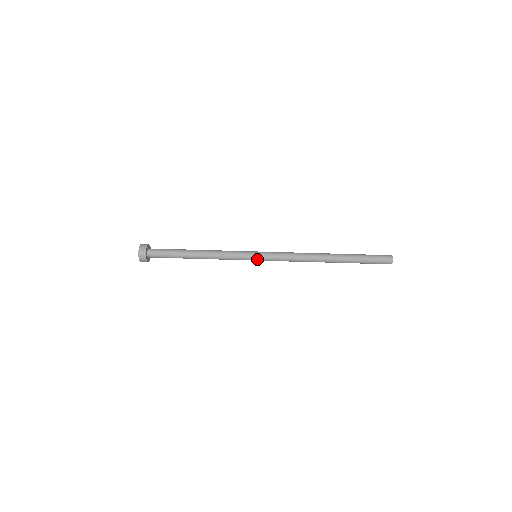
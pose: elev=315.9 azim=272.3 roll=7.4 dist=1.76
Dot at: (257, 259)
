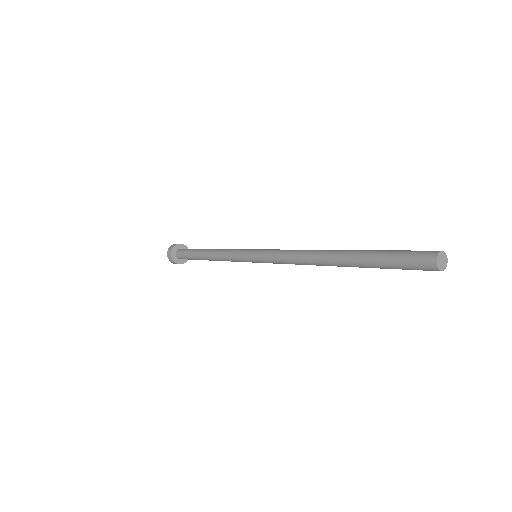
Dot at: (254, 261)
